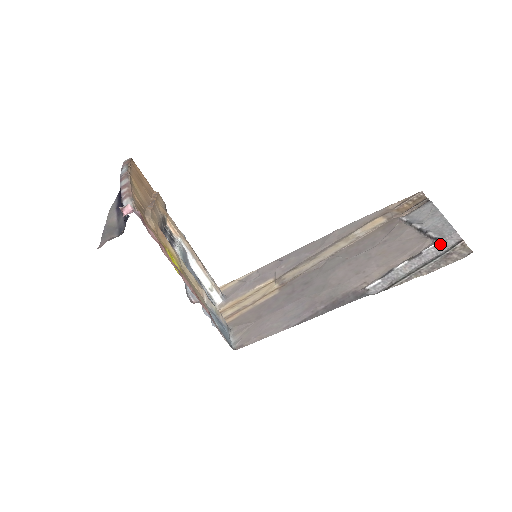
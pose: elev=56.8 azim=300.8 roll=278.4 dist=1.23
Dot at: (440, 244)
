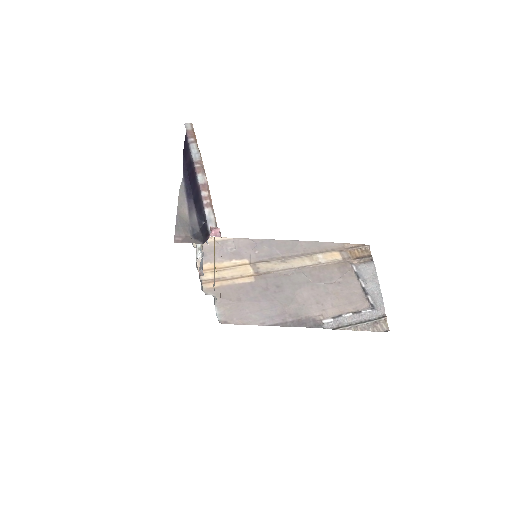
Dot at: (373, 311)
